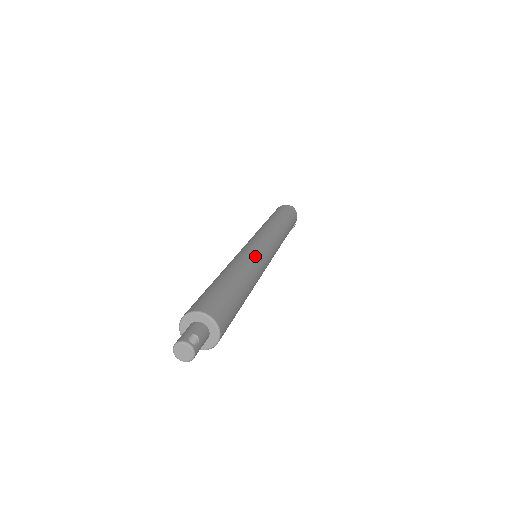
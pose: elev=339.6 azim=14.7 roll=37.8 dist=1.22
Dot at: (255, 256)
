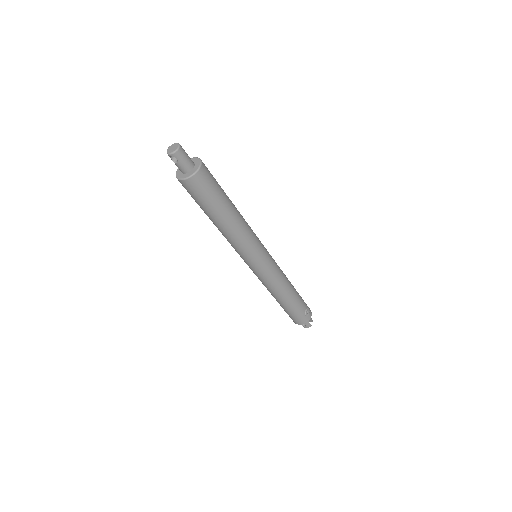
Dot at: occluded
